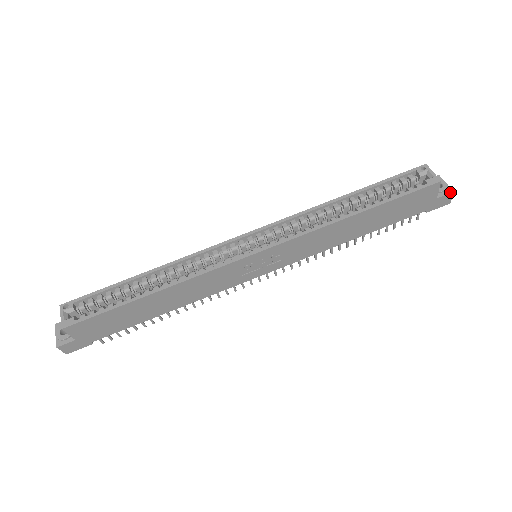
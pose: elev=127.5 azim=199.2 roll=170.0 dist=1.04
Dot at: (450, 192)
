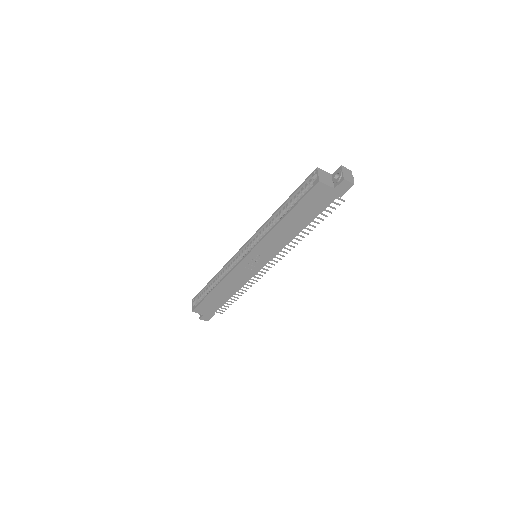
Dot at: (342, 180)
